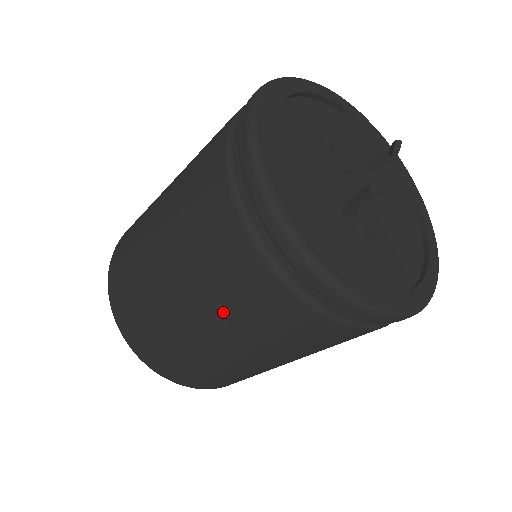
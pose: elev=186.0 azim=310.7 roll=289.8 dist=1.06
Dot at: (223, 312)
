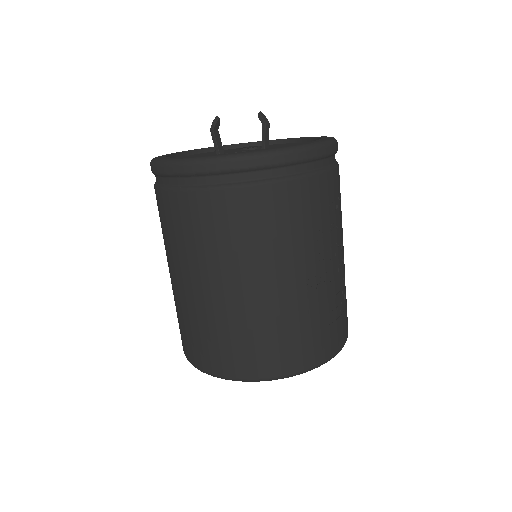
Dot at: (168, 248)
